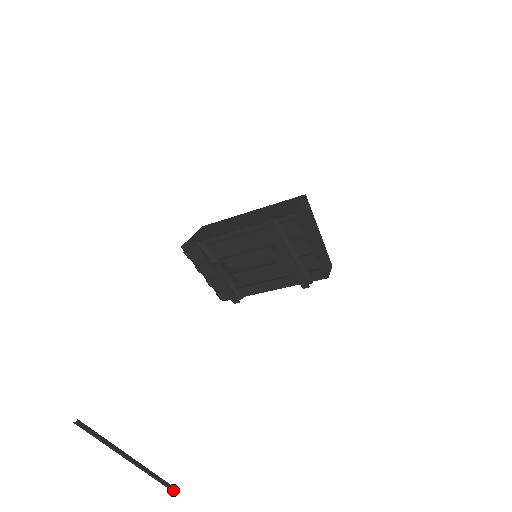
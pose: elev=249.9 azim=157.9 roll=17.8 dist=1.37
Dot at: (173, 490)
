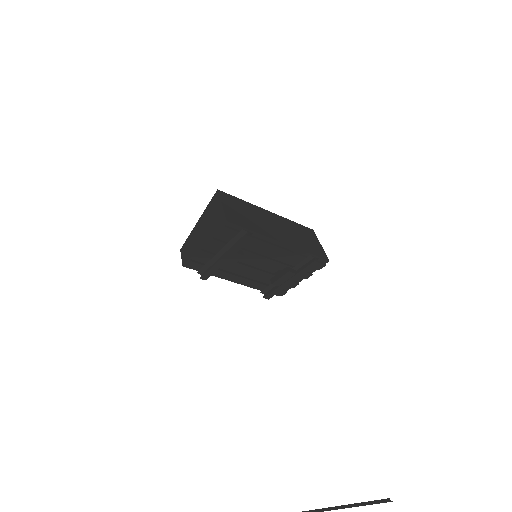
Dot at: out of frame
